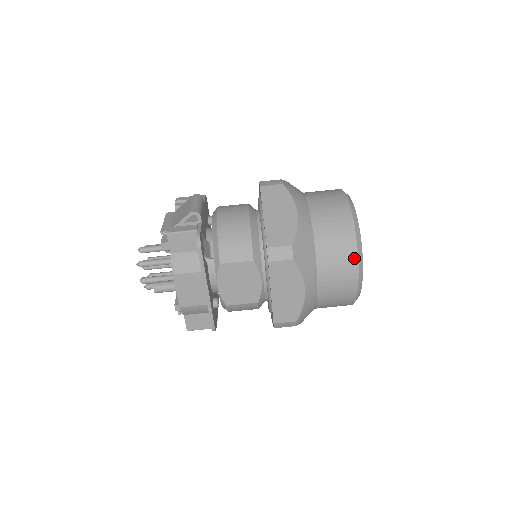
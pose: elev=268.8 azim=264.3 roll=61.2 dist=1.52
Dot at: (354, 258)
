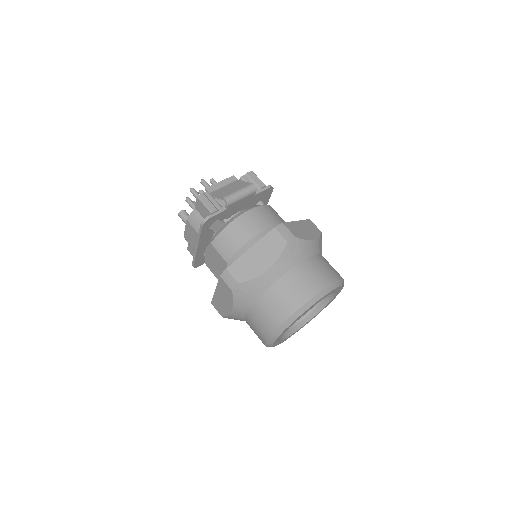
Dot at: (272, 330)
